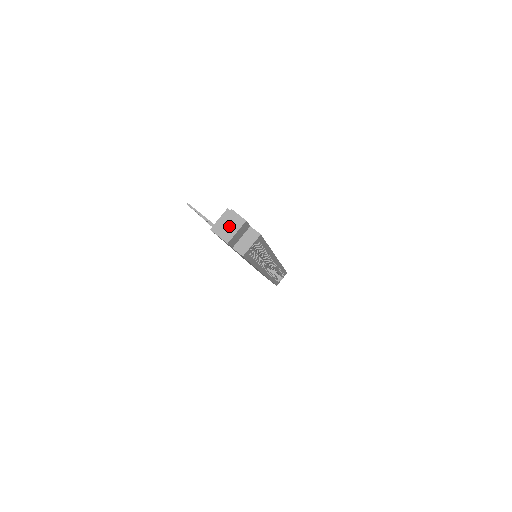
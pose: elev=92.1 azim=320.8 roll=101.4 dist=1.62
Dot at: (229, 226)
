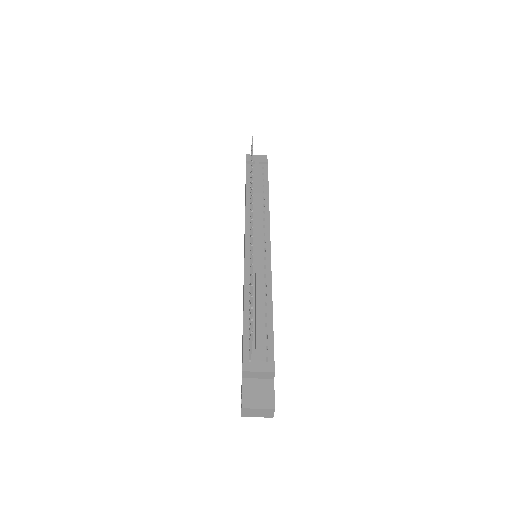
Dot at: (258, 413)
